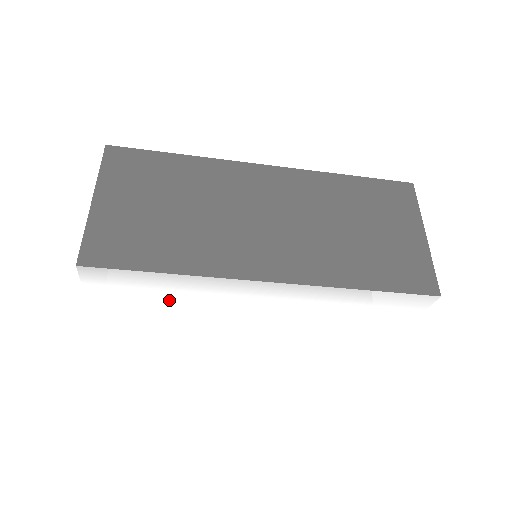
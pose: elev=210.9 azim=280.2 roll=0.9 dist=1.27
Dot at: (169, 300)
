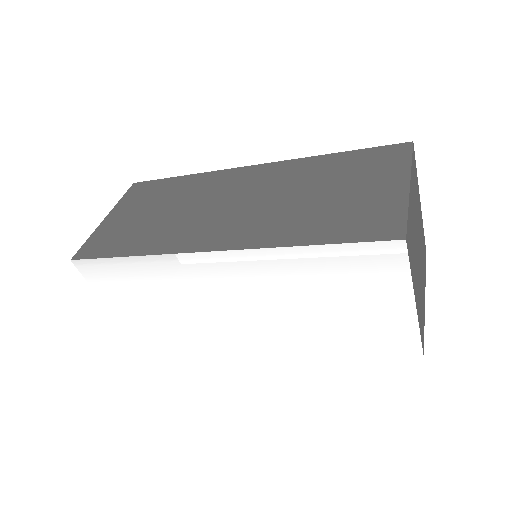
Dot at: (154, 294)
